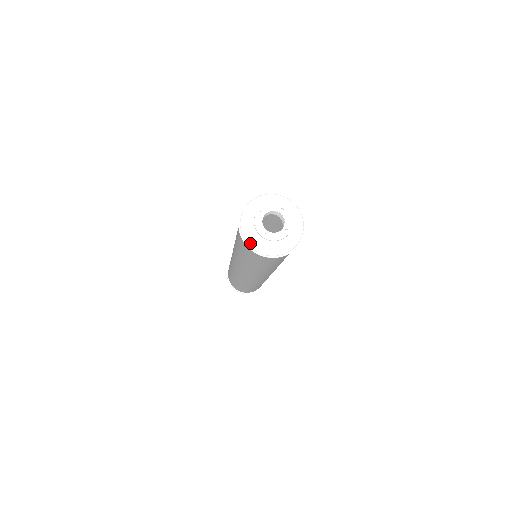
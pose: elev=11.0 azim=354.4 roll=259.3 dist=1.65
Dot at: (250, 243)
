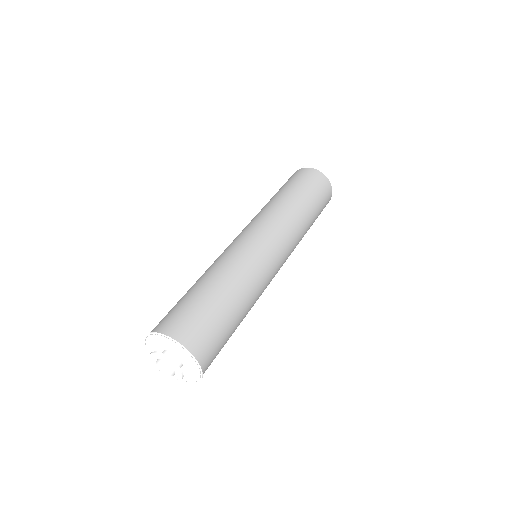
Dot at: occluded
